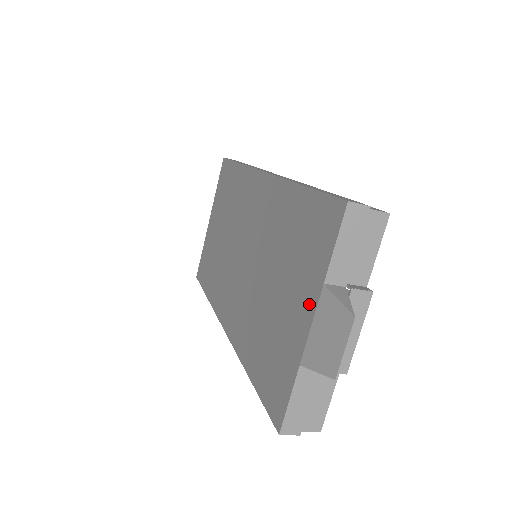
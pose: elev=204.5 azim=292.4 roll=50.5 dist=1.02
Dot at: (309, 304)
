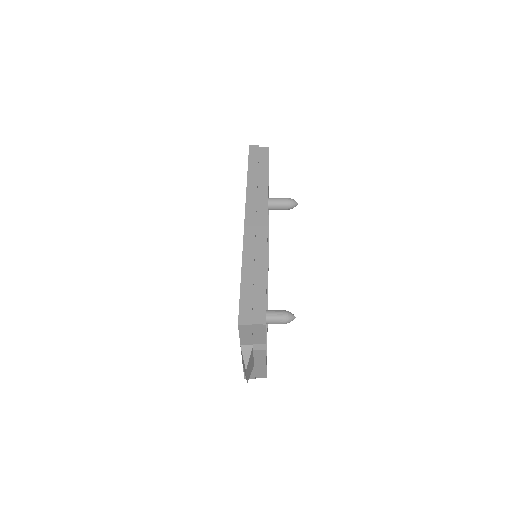
Dot at: occluded
